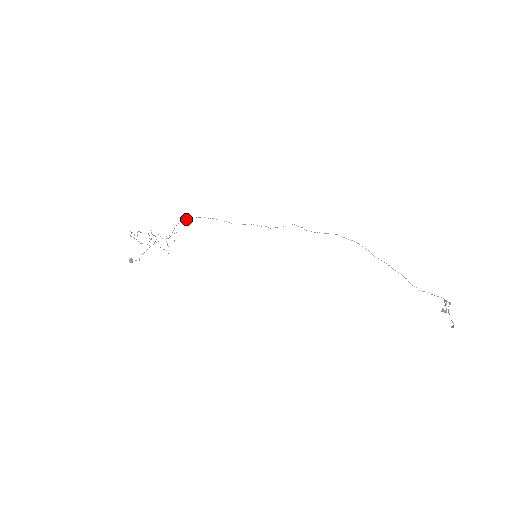
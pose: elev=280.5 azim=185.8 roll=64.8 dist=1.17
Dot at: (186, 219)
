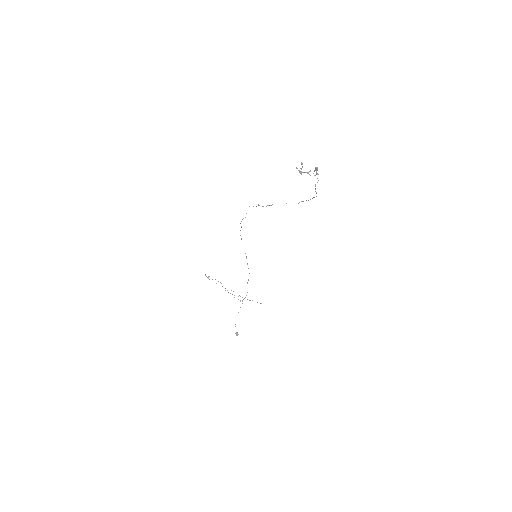
Dot at: (249, 273)
